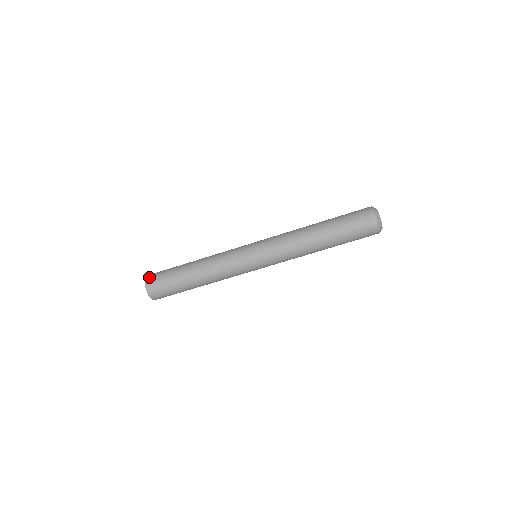
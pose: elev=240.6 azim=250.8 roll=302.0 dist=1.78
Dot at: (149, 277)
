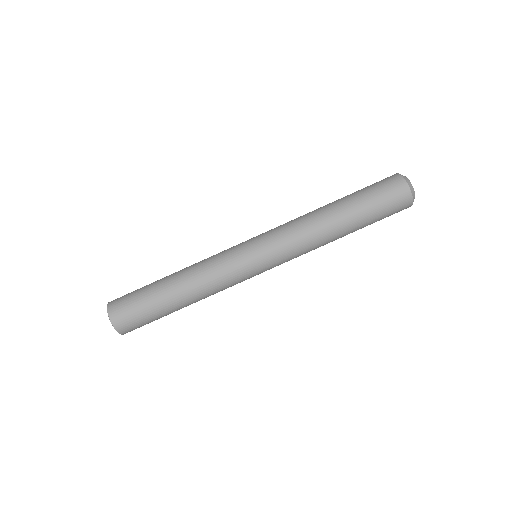
Dot at: occluded
